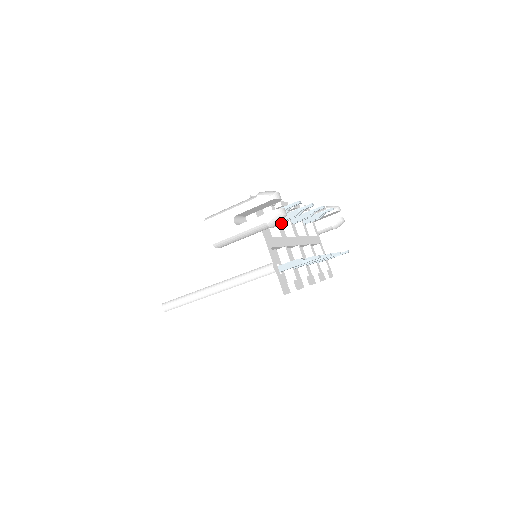
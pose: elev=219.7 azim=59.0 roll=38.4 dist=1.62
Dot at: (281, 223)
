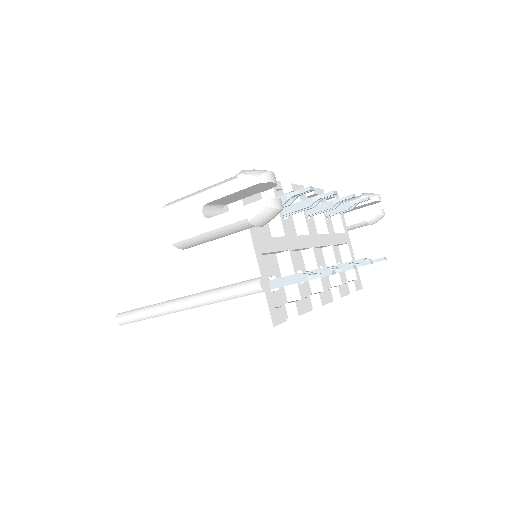
Dot at: (291, 215)
